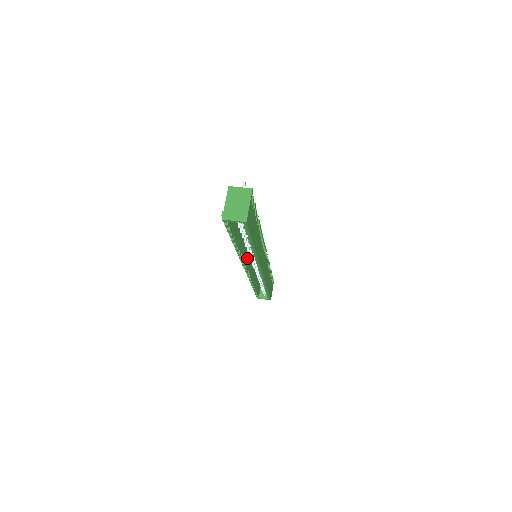
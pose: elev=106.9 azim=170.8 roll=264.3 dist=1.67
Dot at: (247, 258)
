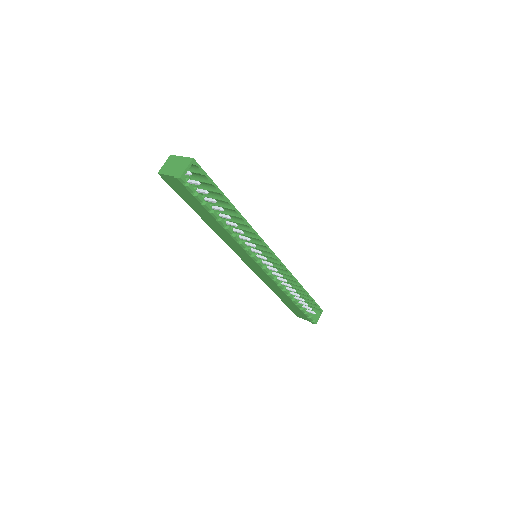
Dot at: occluded
